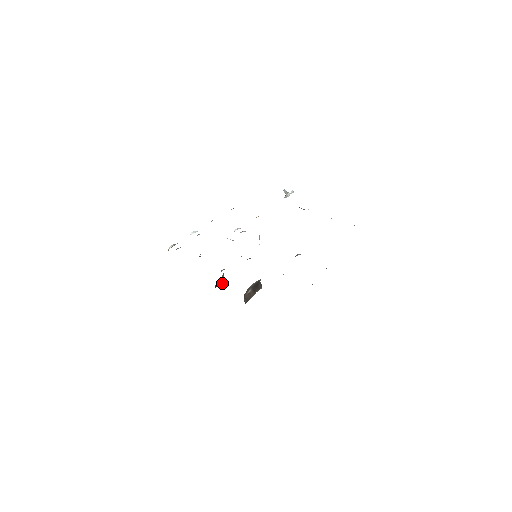
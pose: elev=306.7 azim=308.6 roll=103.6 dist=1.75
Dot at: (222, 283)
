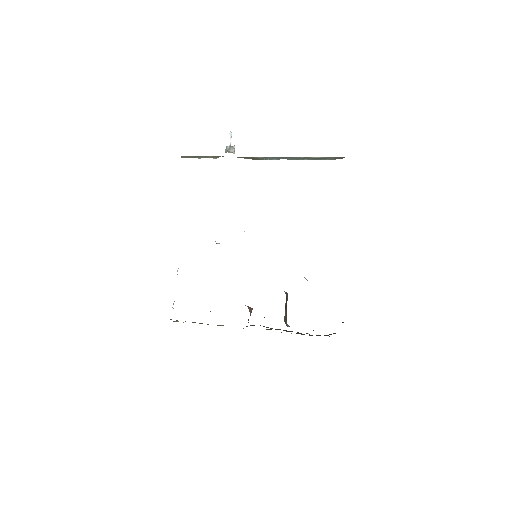
Dot at: occluded
